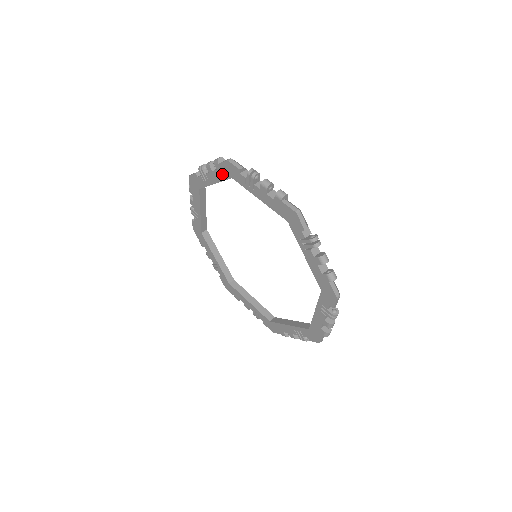
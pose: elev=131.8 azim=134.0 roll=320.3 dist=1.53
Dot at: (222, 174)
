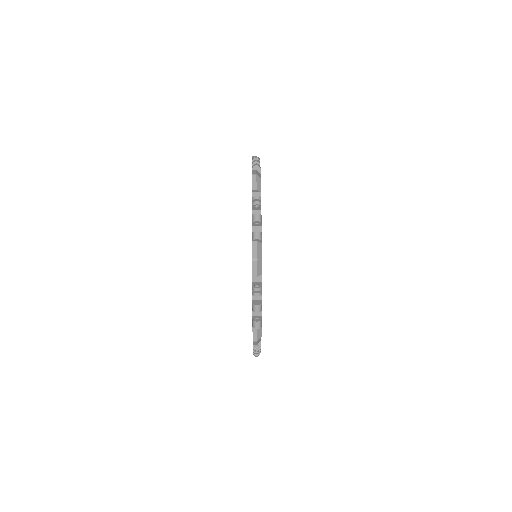
Dot at: occluded
